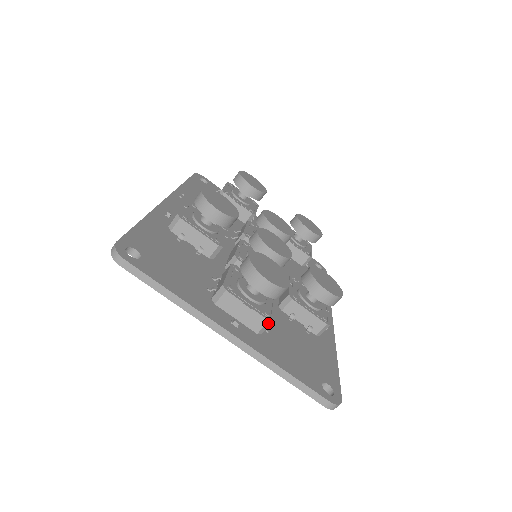
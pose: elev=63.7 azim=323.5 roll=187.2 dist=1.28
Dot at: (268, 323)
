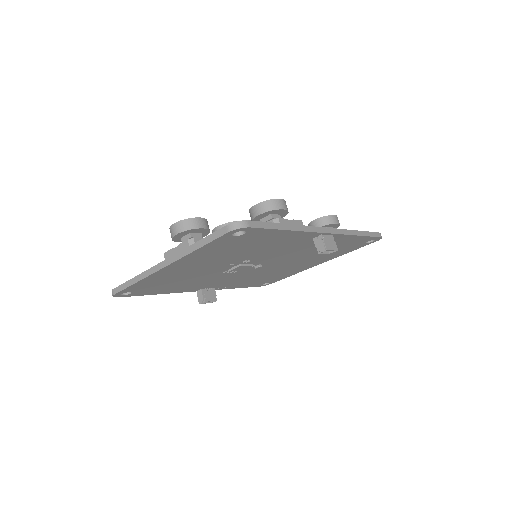
Dot at: (190, 242)
